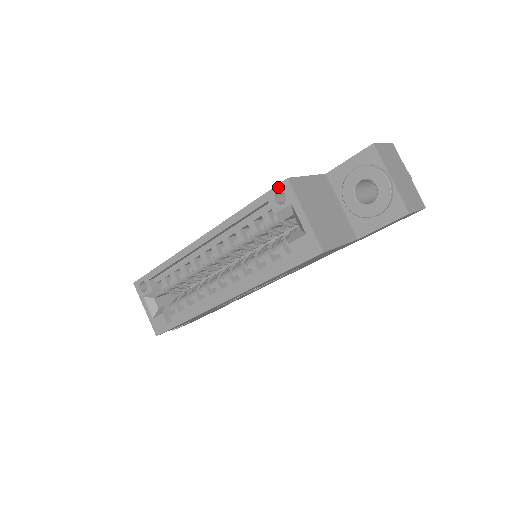
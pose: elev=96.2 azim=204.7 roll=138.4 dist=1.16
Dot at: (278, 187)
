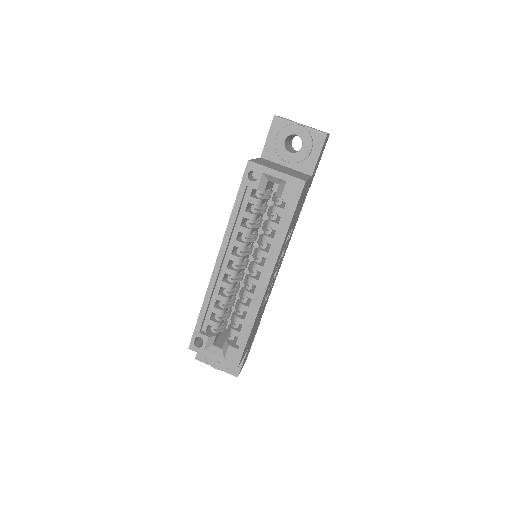
Dot at: (246, 171)
